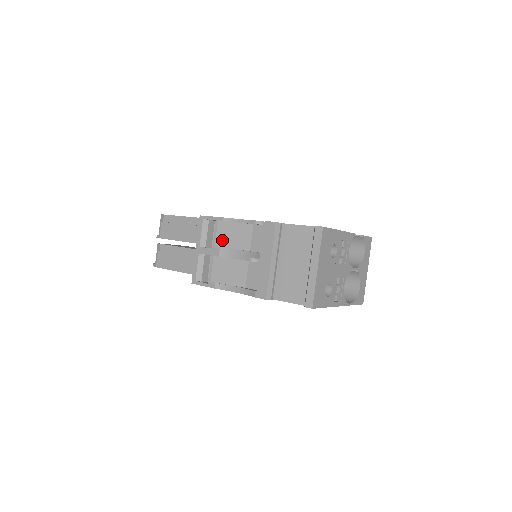
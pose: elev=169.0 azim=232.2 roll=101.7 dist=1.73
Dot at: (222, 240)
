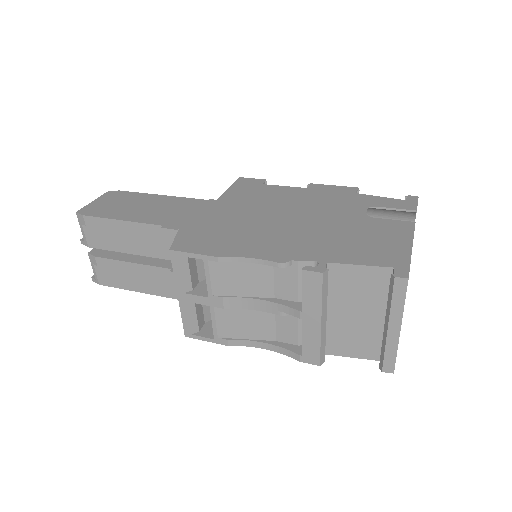
Dot at: (223, 287)
